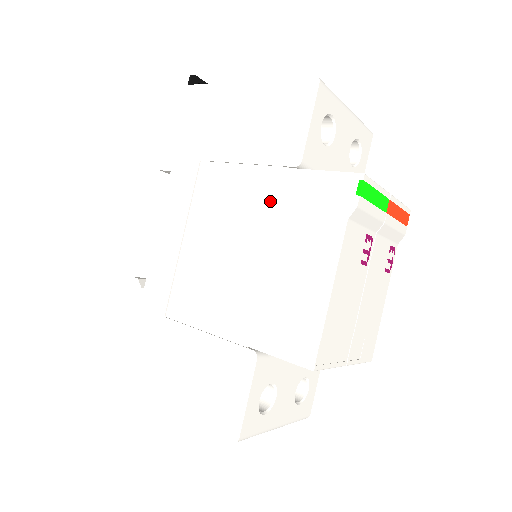
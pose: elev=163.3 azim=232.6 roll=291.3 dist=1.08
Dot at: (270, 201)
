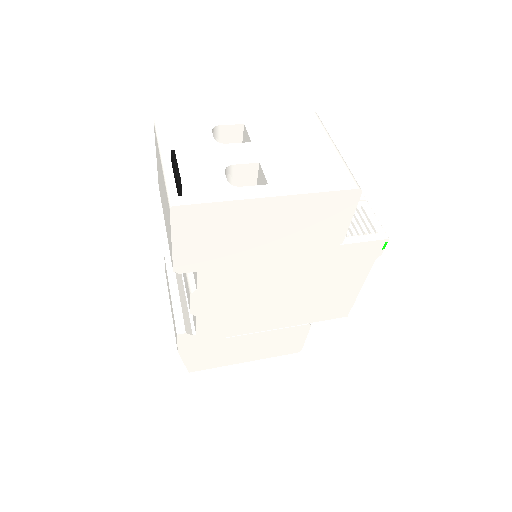
Dot at: (315, 266)
